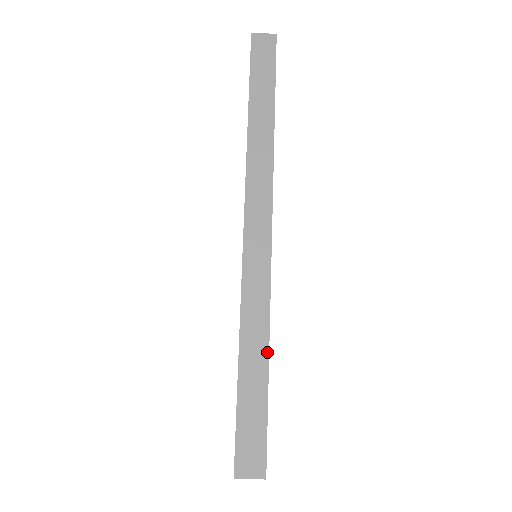
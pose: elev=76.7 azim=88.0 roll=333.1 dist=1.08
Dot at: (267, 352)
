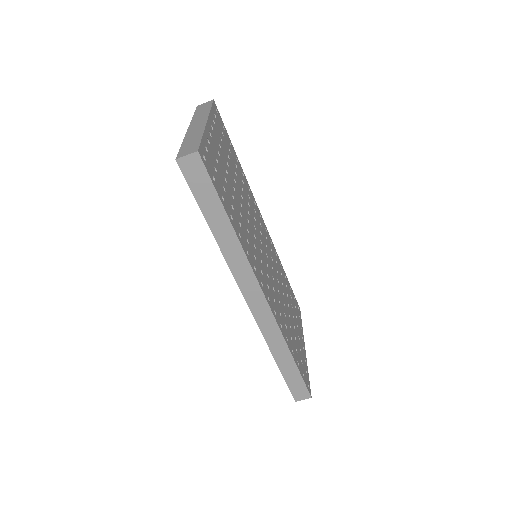
Dot at: (290, 355)
